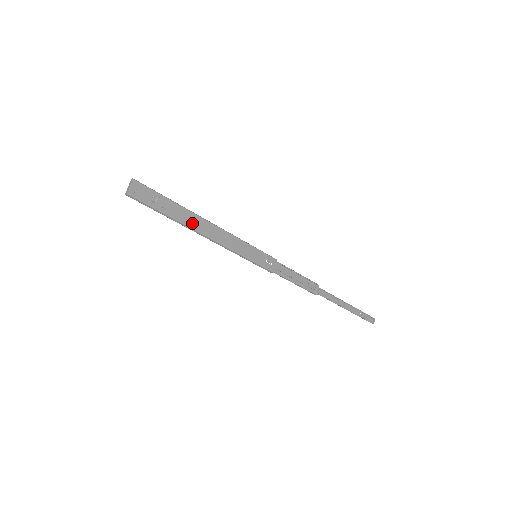
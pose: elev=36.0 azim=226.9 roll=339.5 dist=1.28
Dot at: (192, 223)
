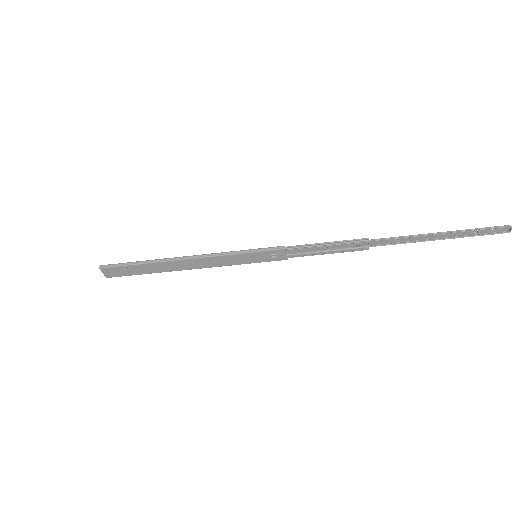
Dot at: (170, 268)
